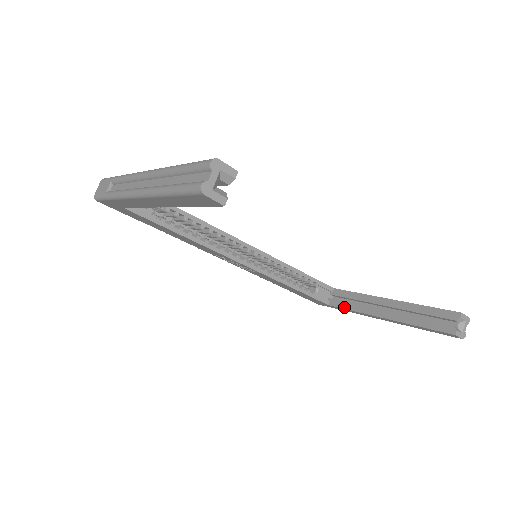
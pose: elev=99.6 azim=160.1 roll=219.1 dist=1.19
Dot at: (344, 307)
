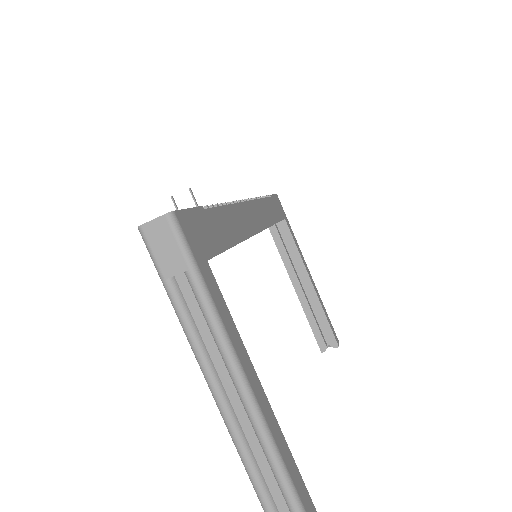
Dot at: (278, 245)
